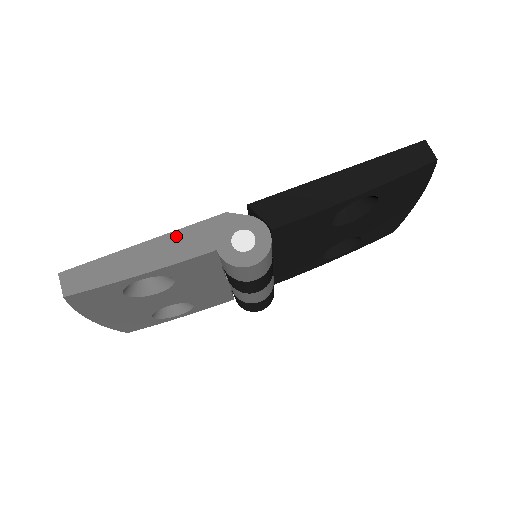
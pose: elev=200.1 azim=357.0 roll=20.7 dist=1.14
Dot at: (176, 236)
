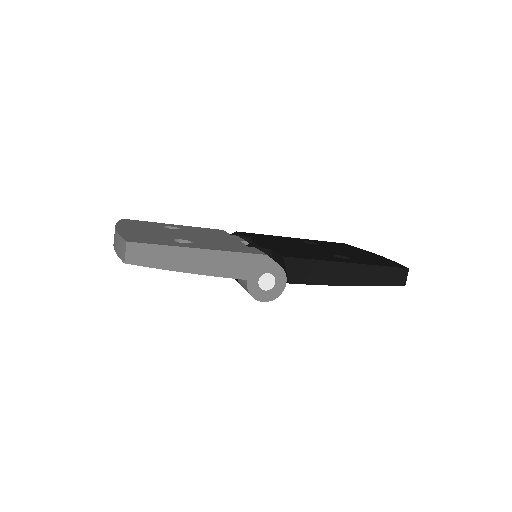
Dot at: (226, 256)
